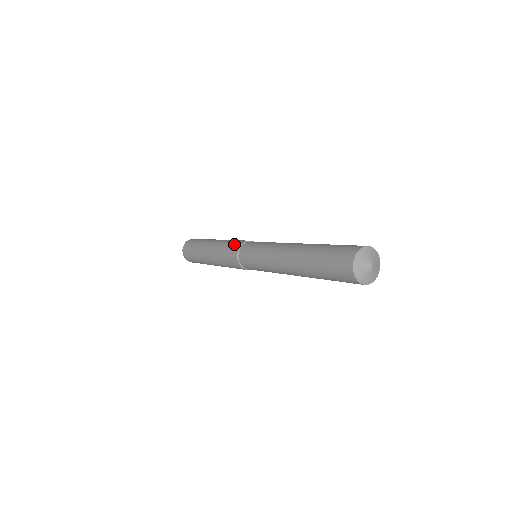
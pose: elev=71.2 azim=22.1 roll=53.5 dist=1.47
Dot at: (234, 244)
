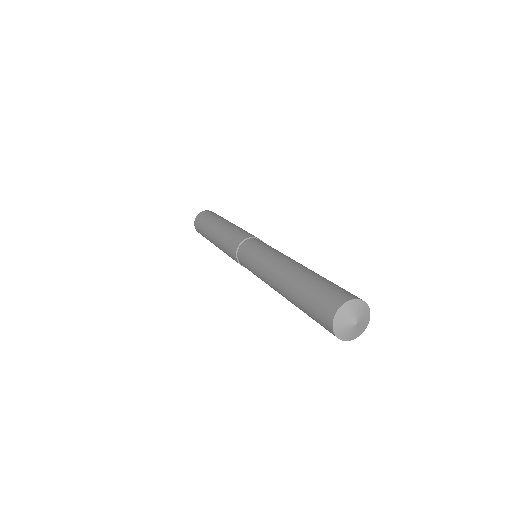
Dot at: (230, 251)
